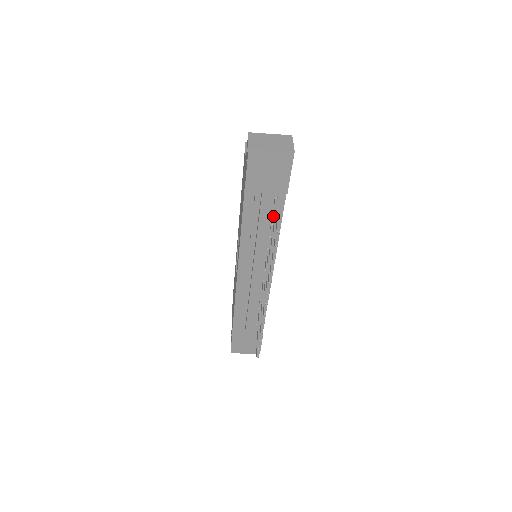
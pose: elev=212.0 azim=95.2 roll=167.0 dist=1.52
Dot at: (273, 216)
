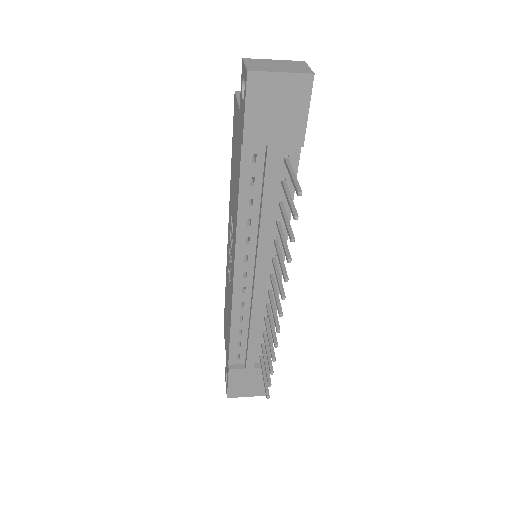
Dot at: (283, 184)
